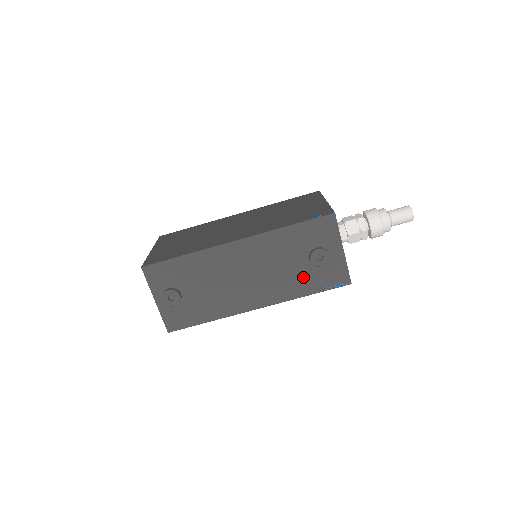
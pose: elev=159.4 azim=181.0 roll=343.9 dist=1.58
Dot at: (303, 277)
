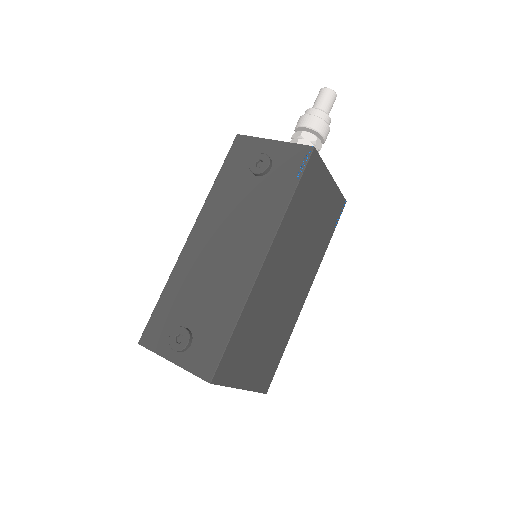
Dot at: (269, 192)
